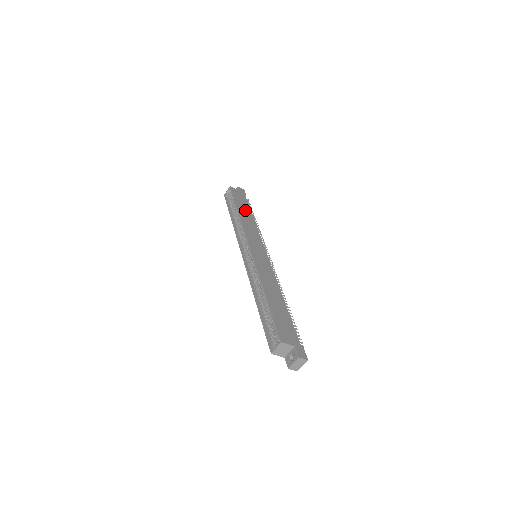
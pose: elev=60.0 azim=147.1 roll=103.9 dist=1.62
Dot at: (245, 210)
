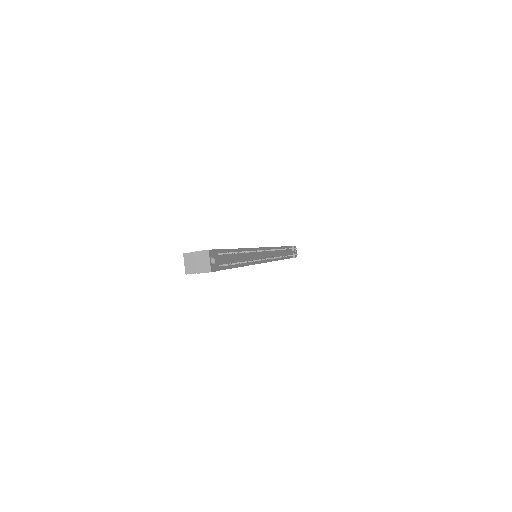
Dot at: occluded
